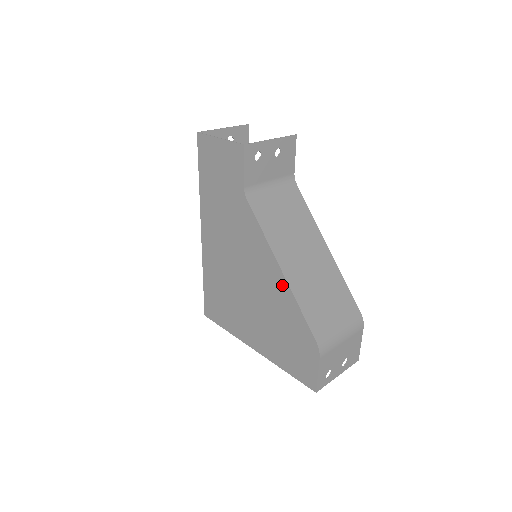
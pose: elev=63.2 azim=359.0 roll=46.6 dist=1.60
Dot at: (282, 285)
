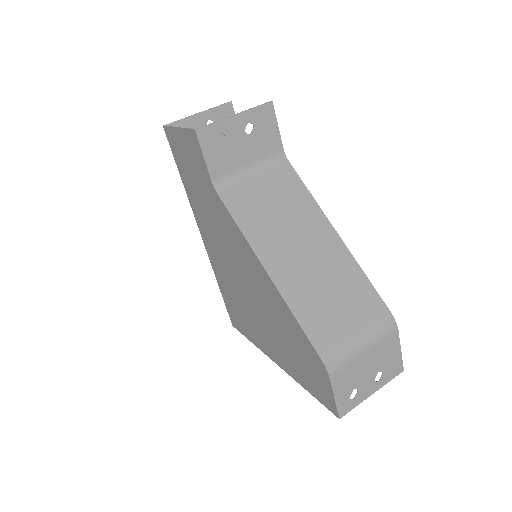
Dot at: (273, 291)
